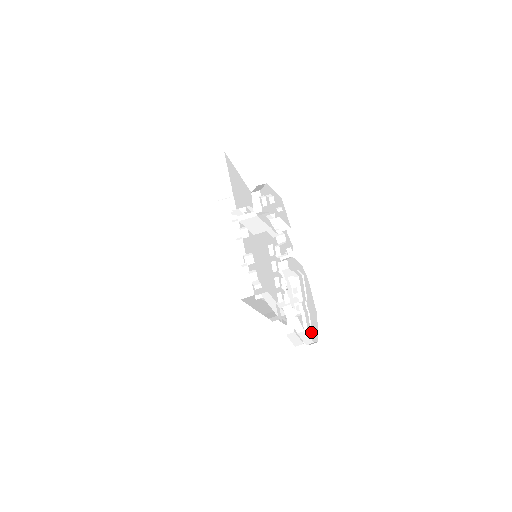
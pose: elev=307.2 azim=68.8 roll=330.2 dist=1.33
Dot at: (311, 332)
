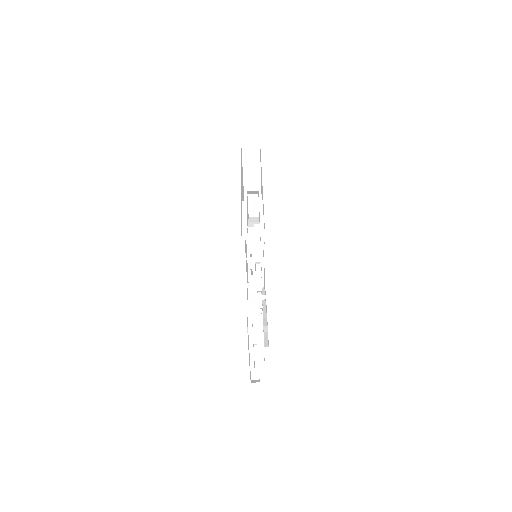
Dot at: (258, 368)
